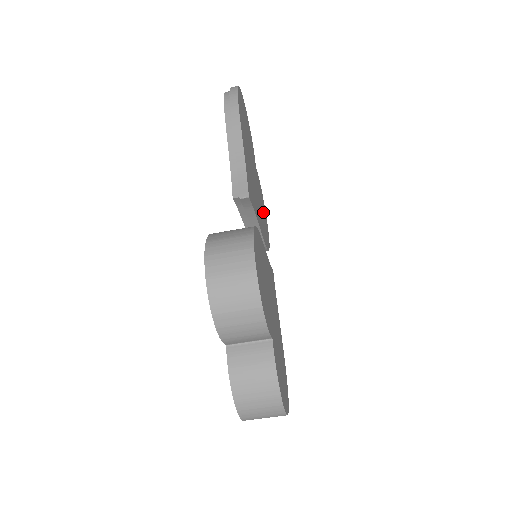
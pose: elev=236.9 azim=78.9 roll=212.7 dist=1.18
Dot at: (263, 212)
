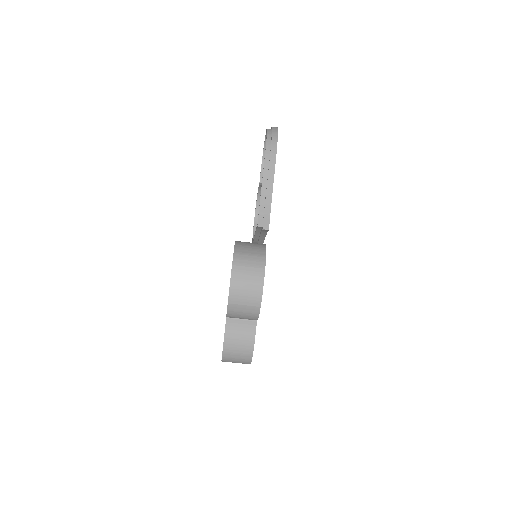
Dot at: occluded
